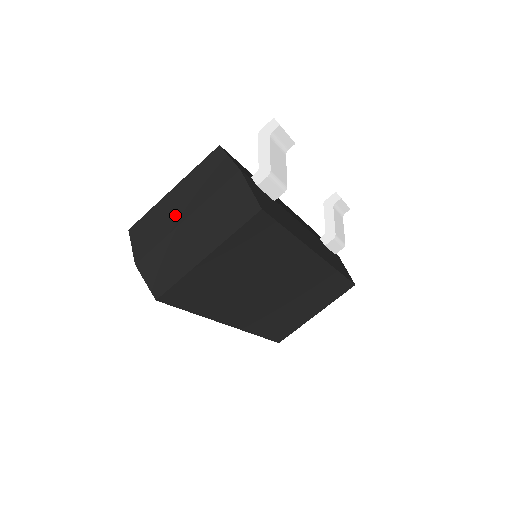
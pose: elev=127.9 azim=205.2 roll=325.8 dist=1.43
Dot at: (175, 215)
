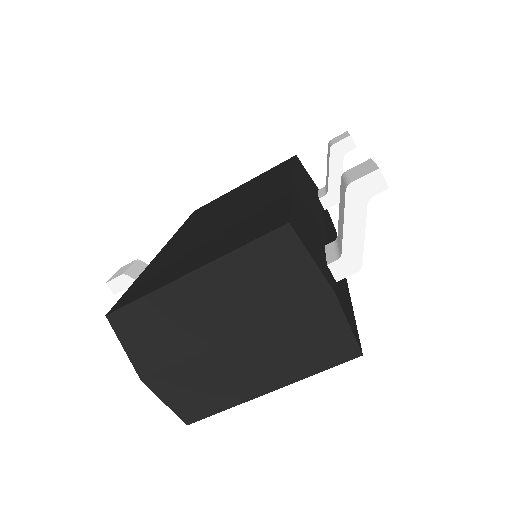
Dot at: (208, 325)
